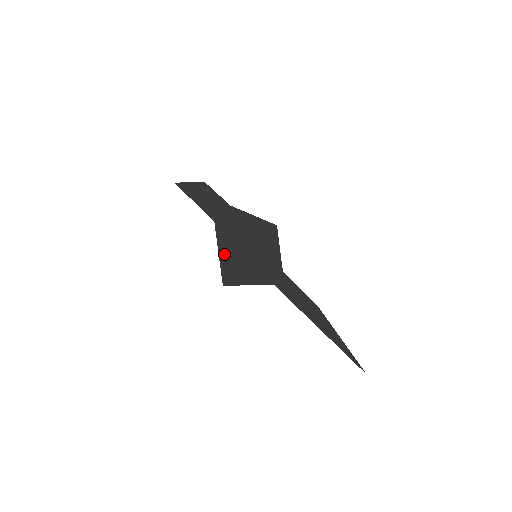
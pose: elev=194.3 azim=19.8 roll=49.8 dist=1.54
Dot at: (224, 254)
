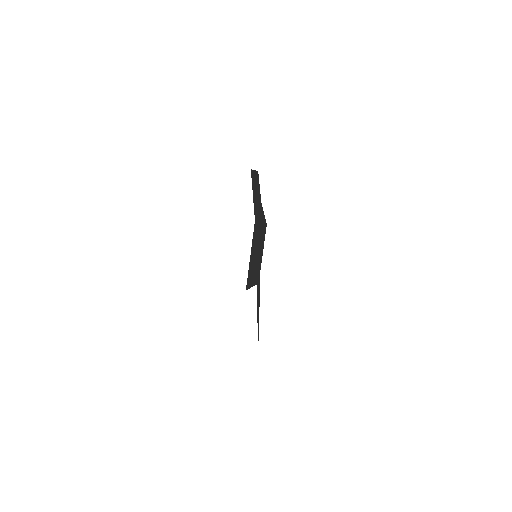
Dot at: (251, 256)
